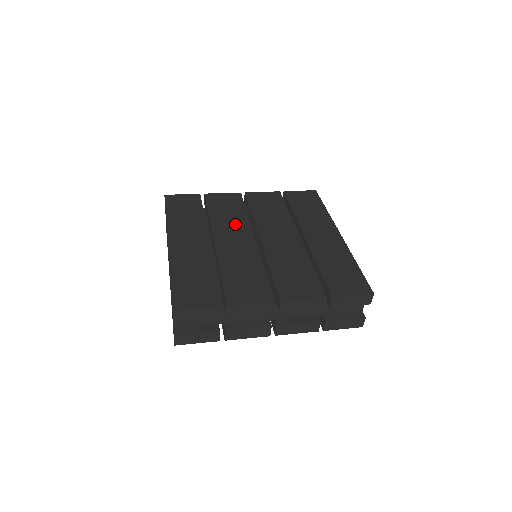
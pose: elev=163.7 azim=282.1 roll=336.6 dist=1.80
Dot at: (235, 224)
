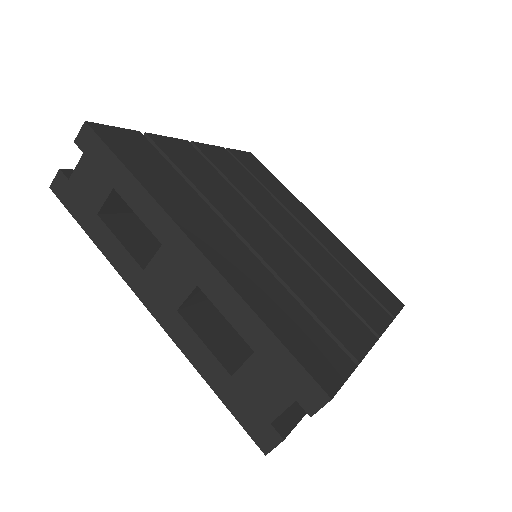
Dot at: (235, 202)
